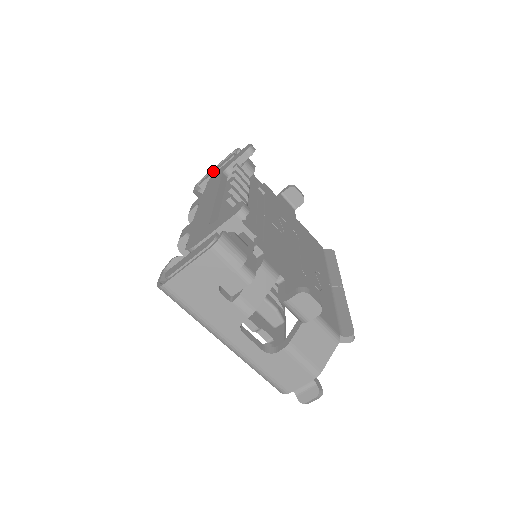
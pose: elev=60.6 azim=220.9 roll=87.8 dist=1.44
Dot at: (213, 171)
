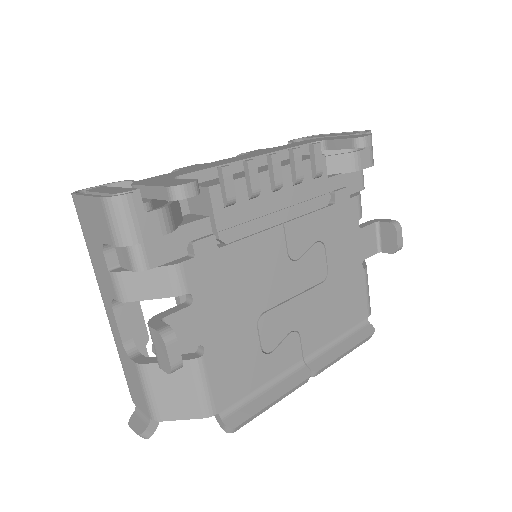
Dot at: (327, 135)
